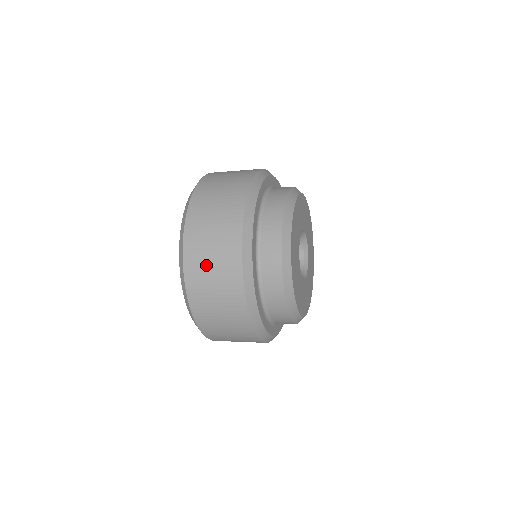
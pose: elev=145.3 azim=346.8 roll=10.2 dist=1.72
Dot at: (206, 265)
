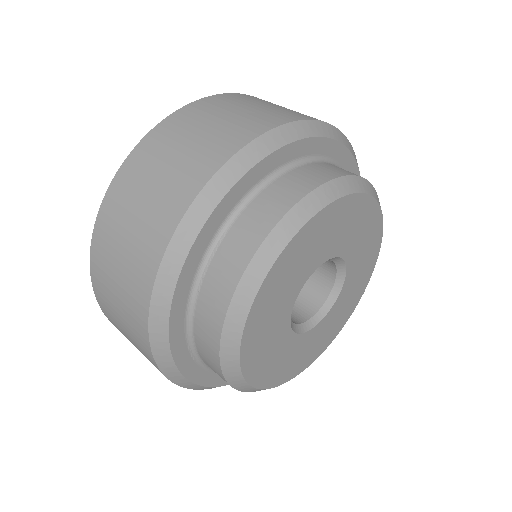
Dot at: (120, 232)
